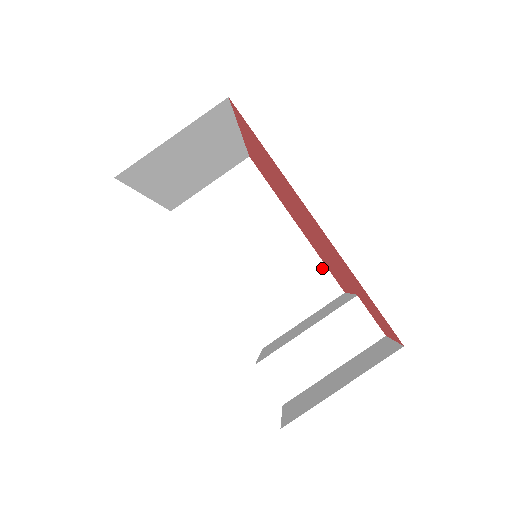
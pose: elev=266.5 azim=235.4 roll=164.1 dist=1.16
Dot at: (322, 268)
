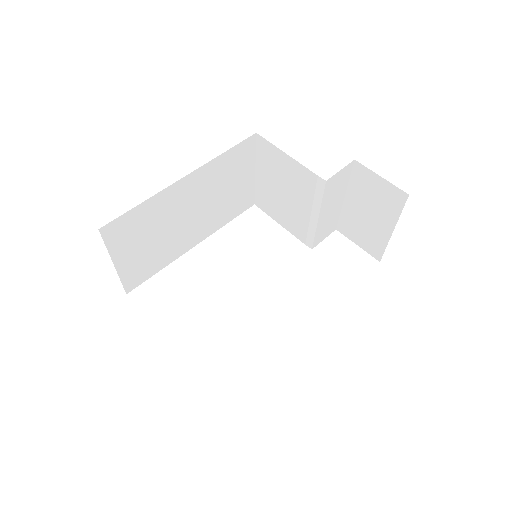
Dot at: (230, 153)
